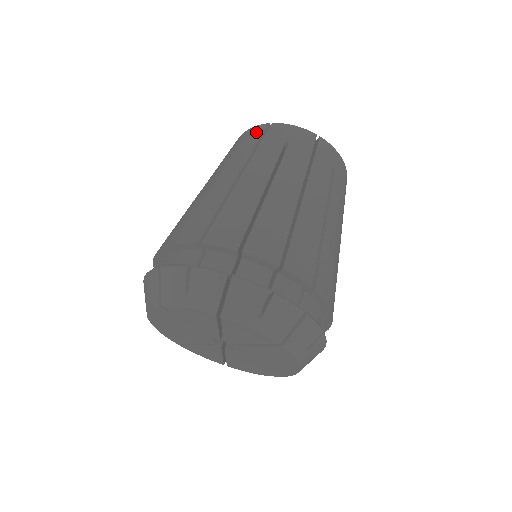
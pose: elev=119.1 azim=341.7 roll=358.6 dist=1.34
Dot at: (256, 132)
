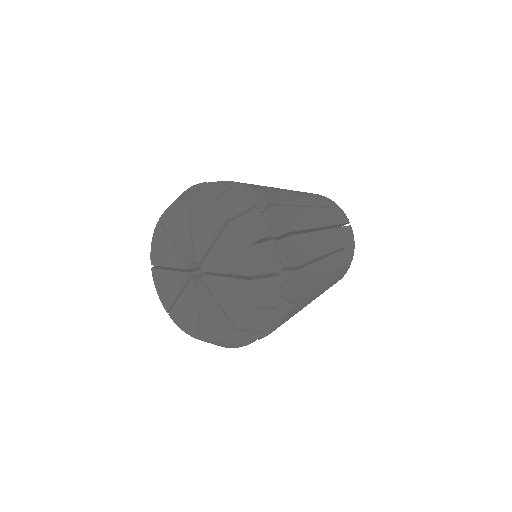
Dot at: occluded
